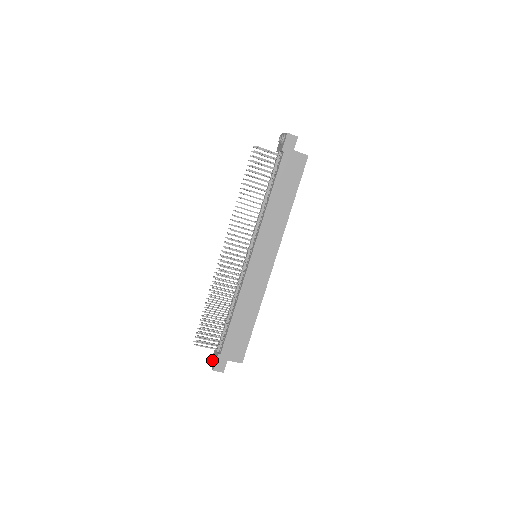
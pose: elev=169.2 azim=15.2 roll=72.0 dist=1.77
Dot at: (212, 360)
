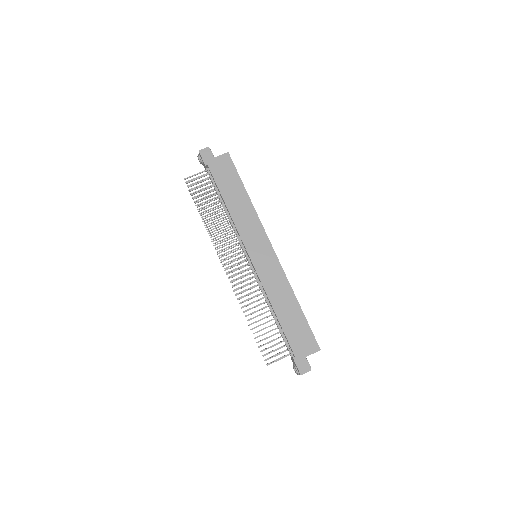
Dot at: occluded
